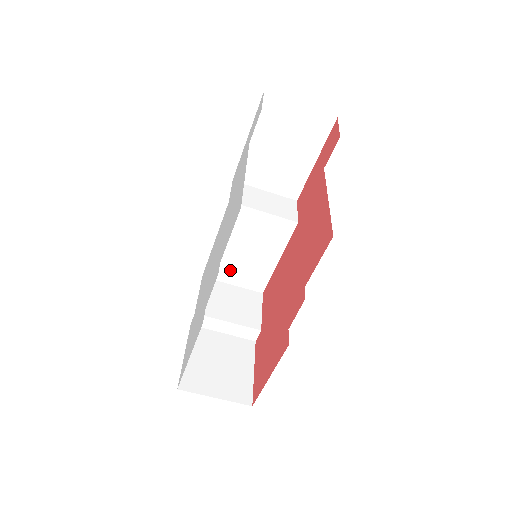
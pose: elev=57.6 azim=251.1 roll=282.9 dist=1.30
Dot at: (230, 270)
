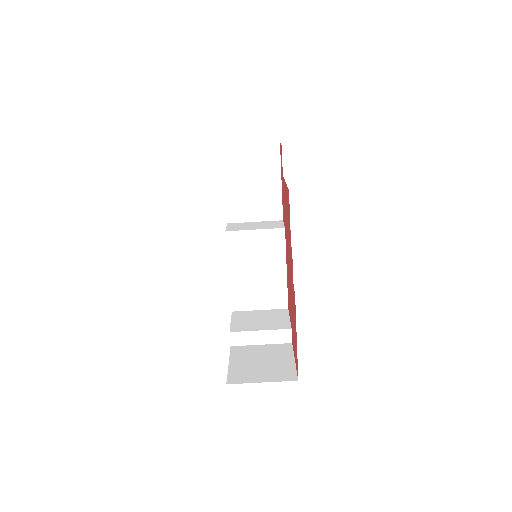
Dot at: (252, 296)
